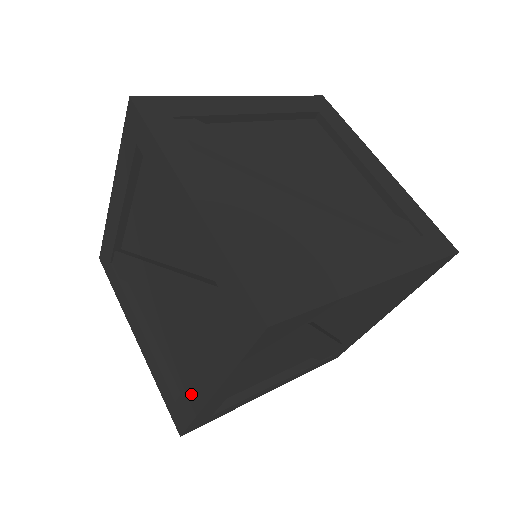
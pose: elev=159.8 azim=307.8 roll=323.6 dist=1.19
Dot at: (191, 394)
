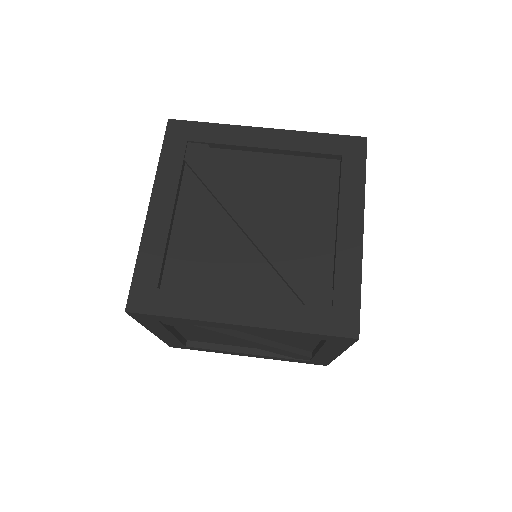
Dot at: occluded
